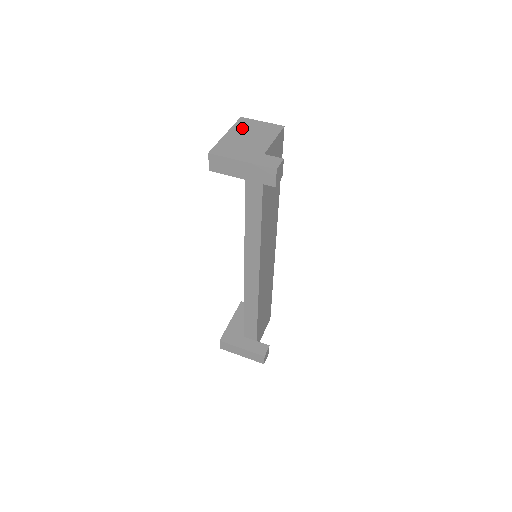
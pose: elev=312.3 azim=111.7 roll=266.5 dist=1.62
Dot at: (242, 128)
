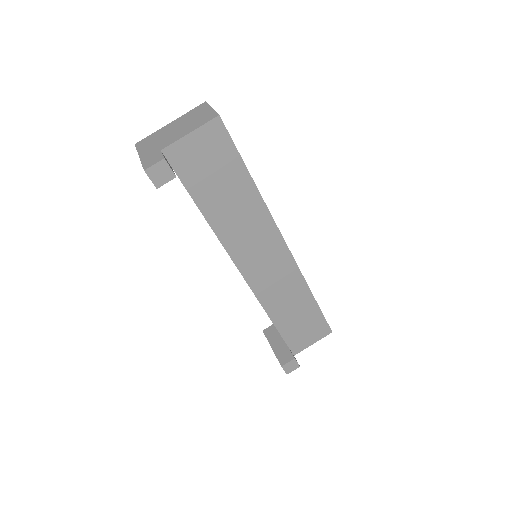
Dot at: (188, 116)
